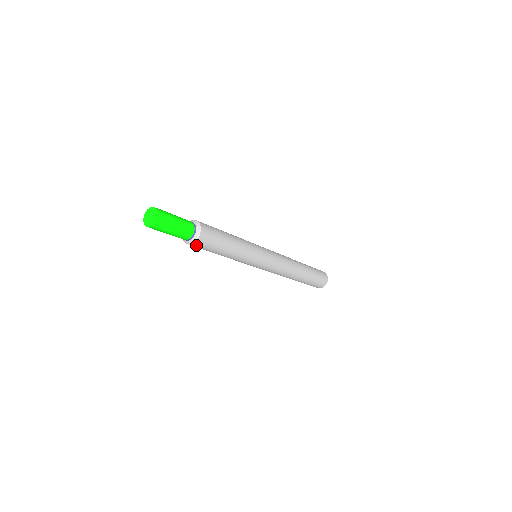
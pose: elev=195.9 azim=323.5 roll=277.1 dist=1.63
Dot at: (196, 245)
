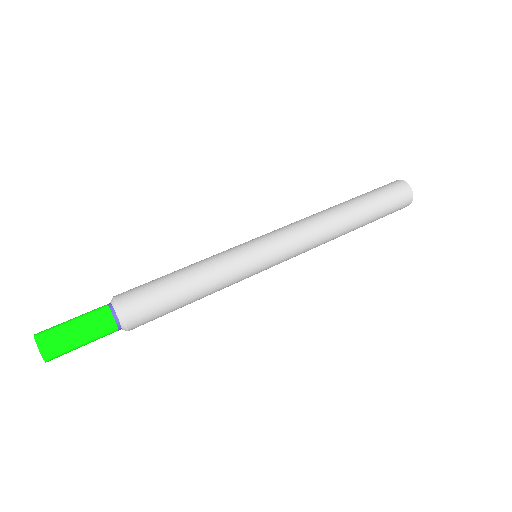
Dot at: occluded
